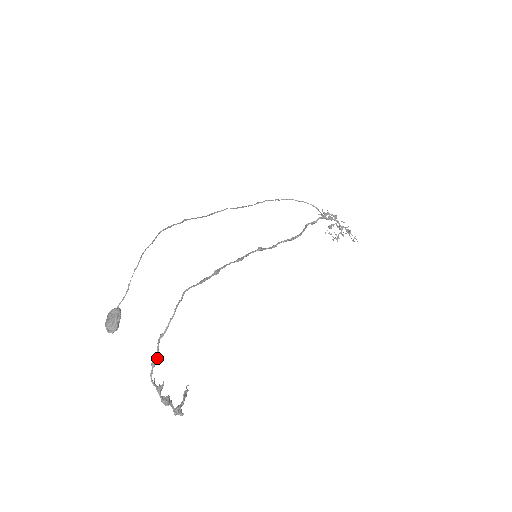
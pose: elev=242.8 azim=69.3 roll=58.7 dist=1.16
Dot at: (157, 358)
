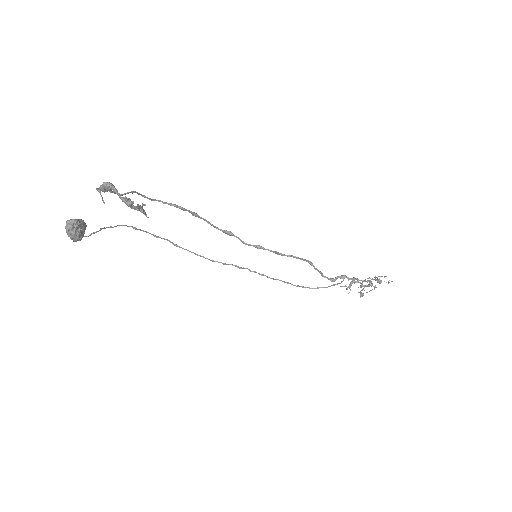
Dot at: occluded
